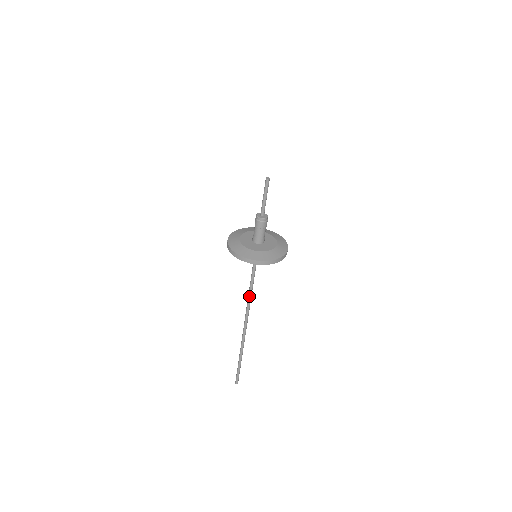
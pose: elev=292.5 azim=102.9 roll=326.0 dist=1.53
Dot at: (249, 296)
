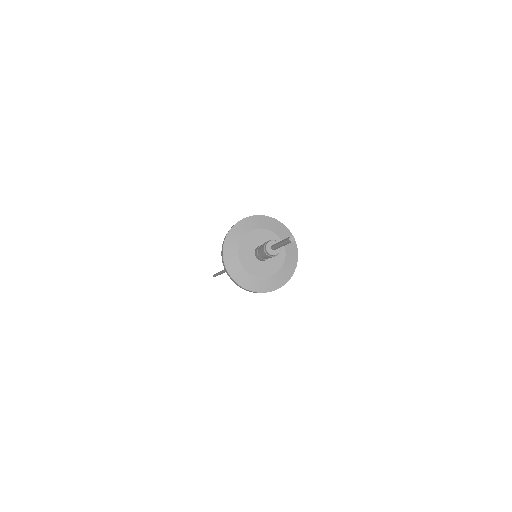
Dot at: occluded
